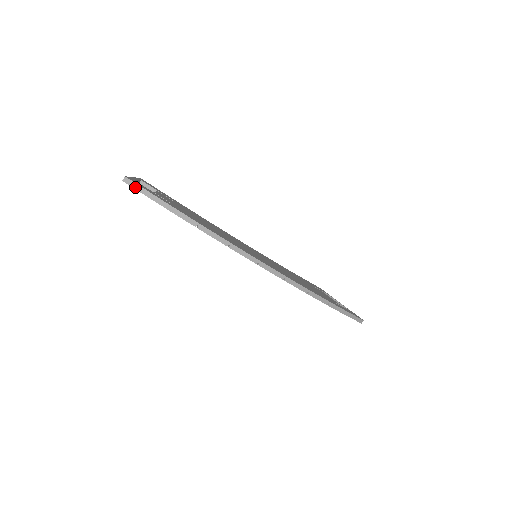
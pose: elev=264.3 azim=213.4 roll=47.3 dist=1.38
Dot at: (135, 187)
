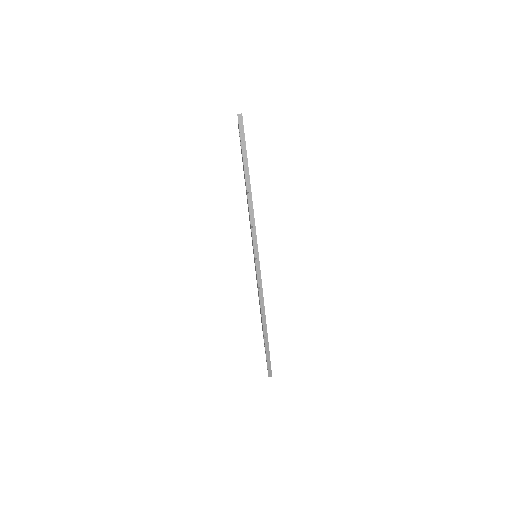
Dot at: (240, 126)
